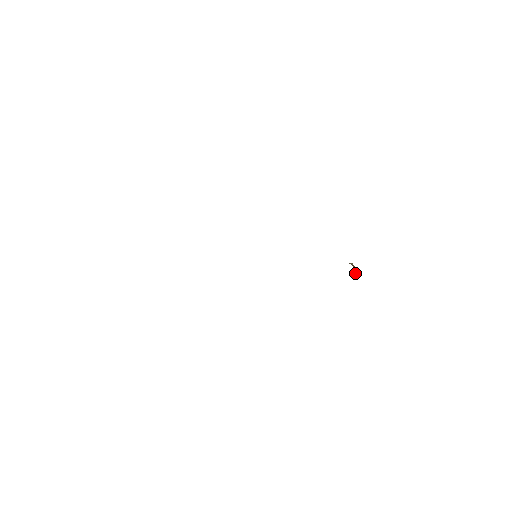
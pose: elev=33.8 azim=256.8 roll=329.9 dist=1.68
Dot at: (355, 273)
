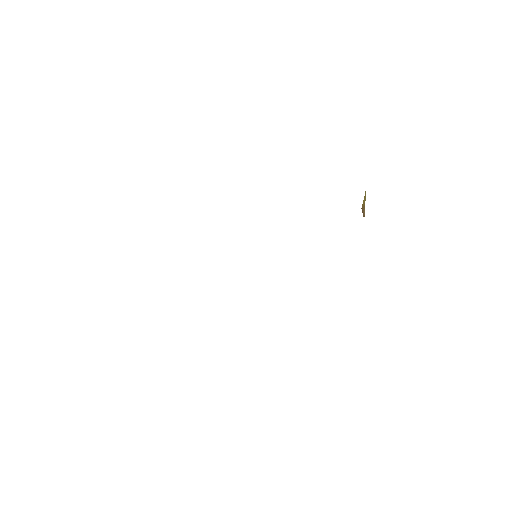
Dot at: occluded
